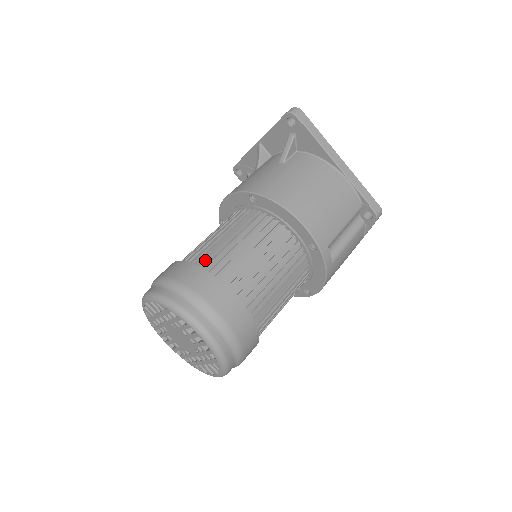
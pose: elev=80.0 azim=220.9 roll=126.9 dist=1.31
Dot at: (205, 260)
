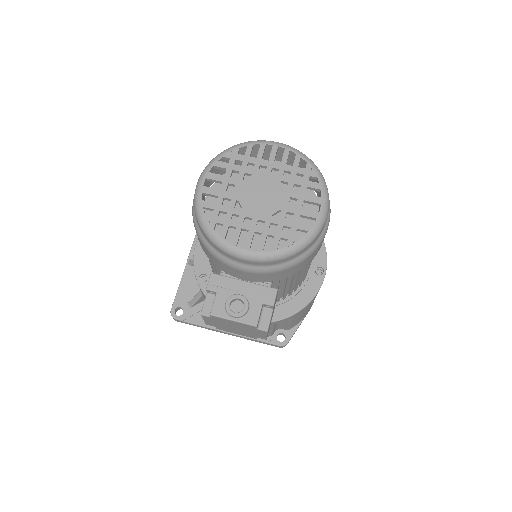
Dot at: occluded
